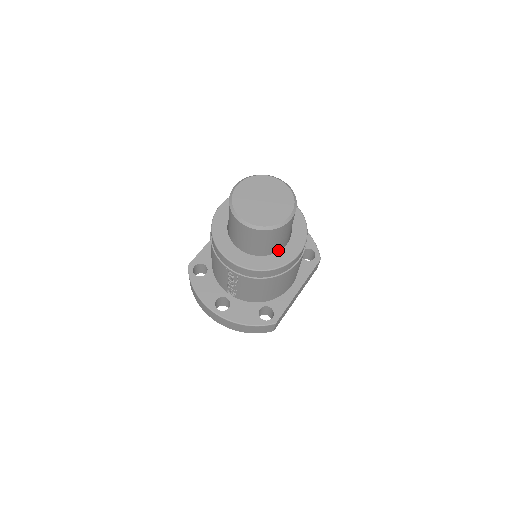
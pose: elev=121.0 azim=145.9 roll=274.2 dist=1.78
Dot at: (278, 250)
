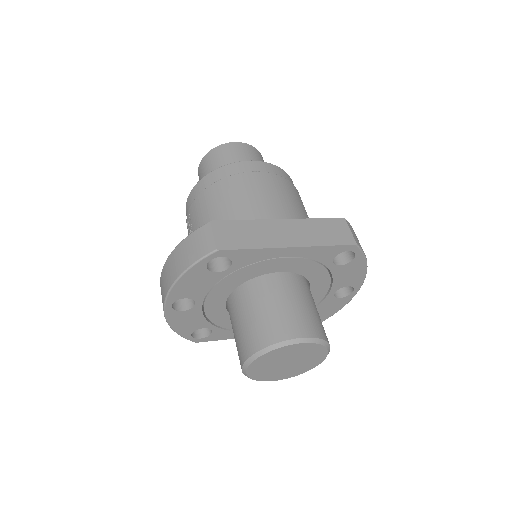
Dot at: occluded
